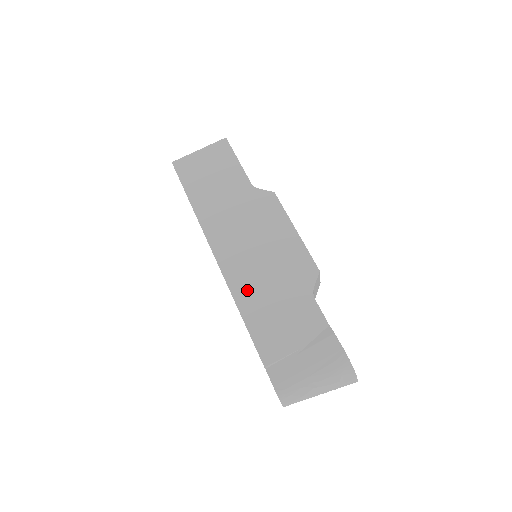
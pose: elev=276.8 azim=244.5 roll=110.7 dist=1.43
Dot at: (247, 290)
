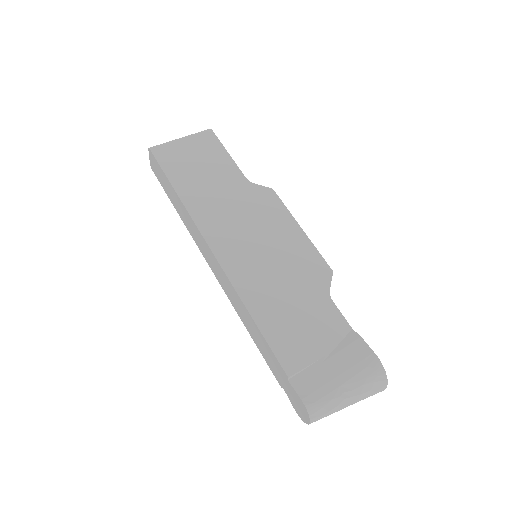
Dot at: (256, 291)
